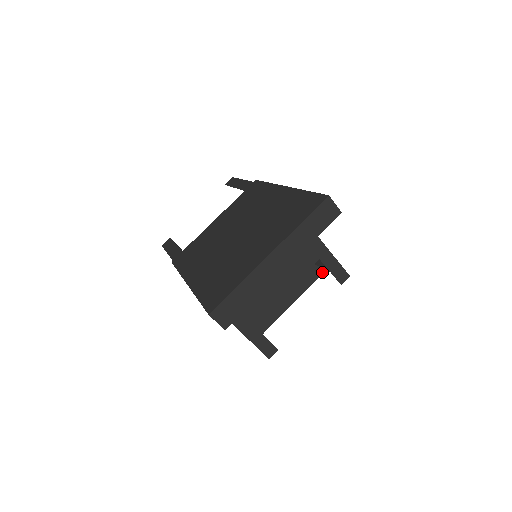
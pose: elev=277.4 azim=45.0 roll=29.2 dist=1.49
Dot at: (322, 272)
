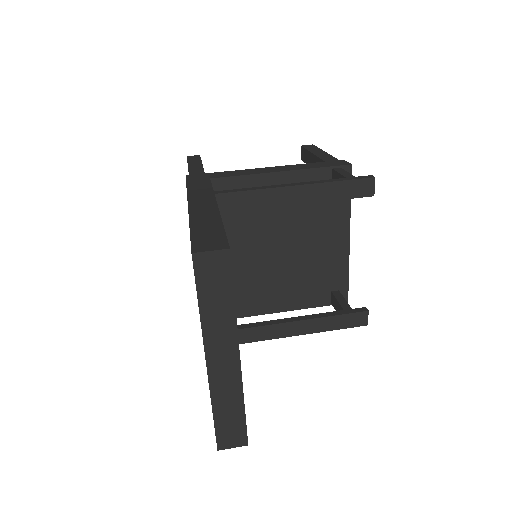
Dot at: occluded
